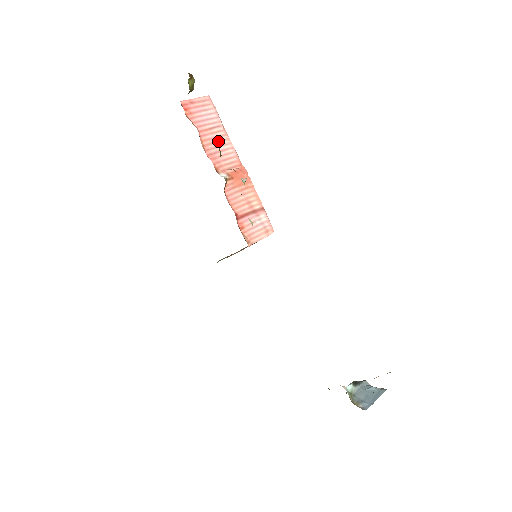
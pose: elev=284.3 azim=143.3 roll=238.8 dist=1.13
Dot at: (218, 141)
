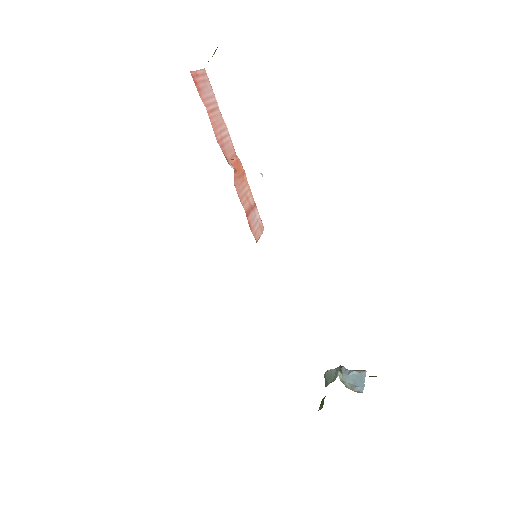
Dot at: occluded
